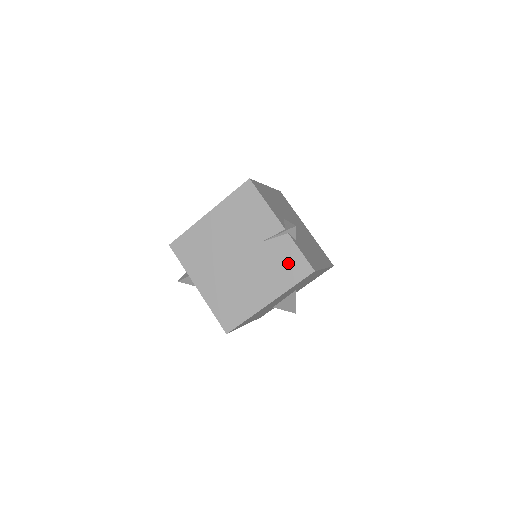
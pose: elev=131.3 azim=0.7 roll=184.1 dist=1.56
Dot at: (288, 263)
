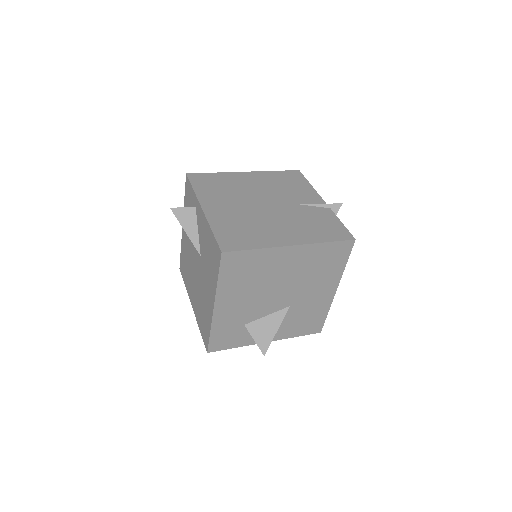
Dot at: (325, 225)
